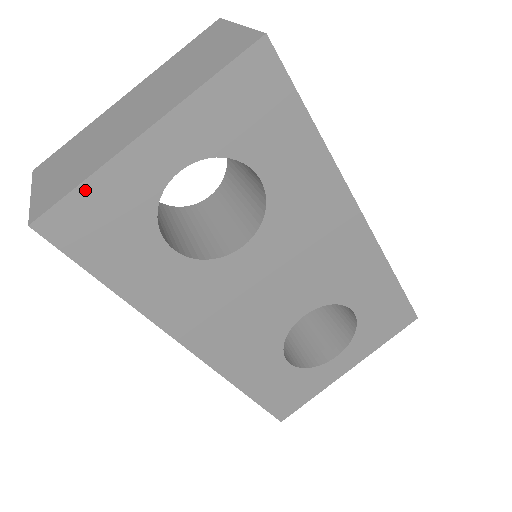
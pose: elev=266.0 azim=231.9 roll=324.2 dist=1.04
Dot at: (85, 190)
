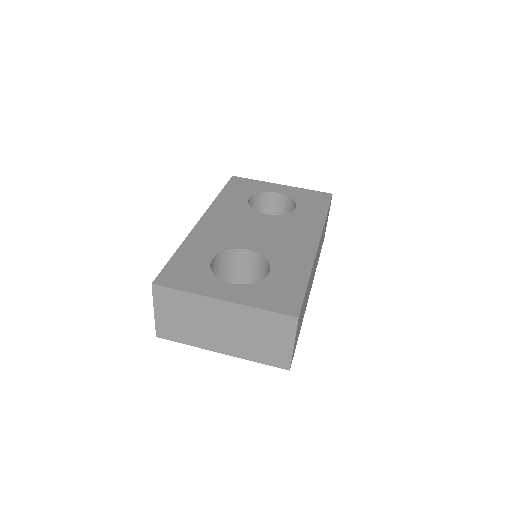
Dot at: (253, 181)
